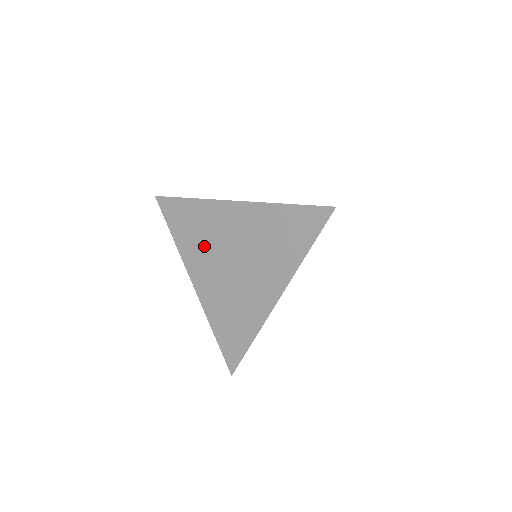
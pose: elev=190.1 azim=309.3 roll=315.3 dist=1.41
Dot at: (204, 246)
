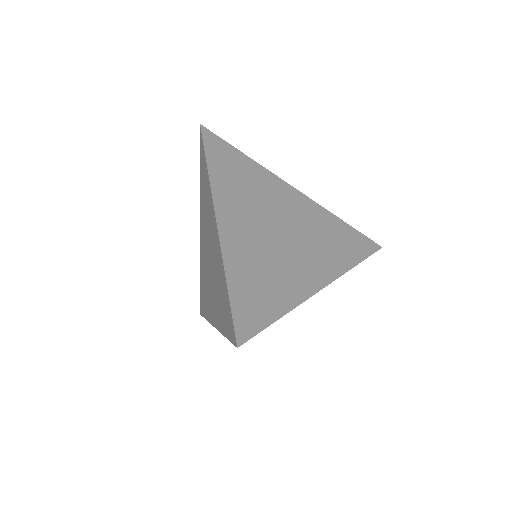
Dot at: (207, 286)
